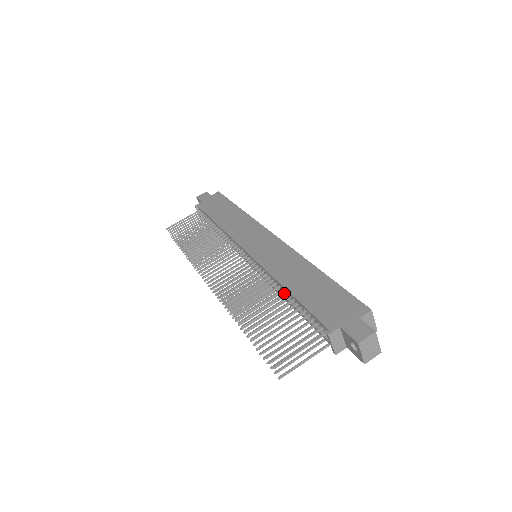
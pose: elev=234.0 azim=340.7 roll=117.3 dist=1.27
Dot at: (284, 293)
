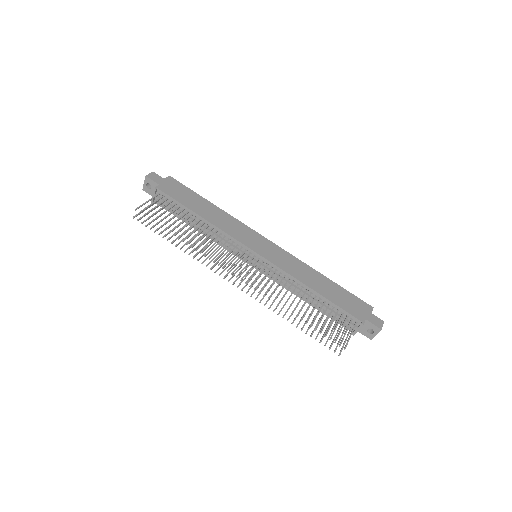
Dot at: (311, 293)
